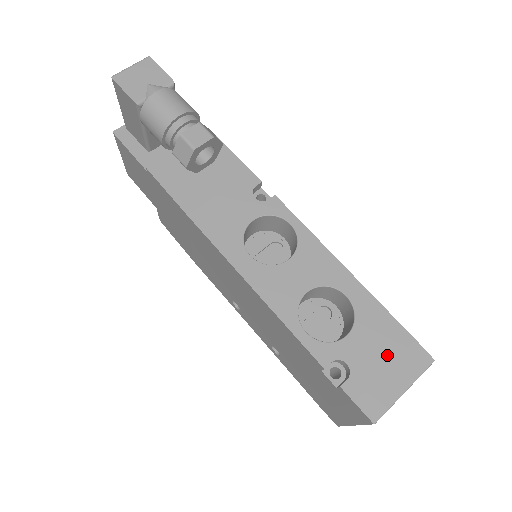
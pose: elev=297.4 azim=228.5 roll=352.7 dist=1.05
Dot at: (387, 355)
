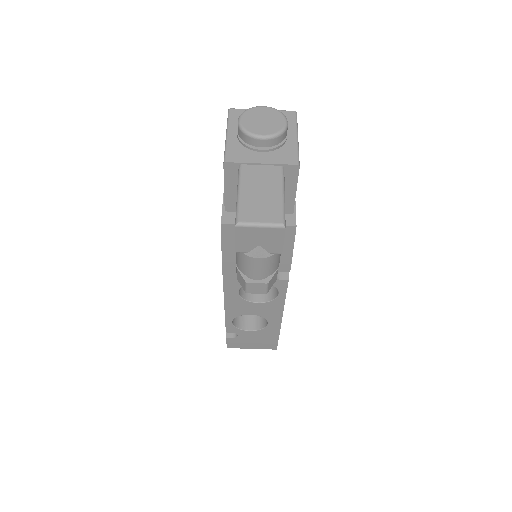
Dot at: (259, 341)
